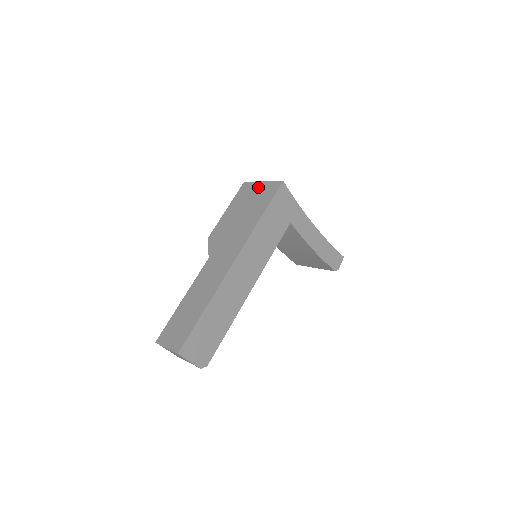
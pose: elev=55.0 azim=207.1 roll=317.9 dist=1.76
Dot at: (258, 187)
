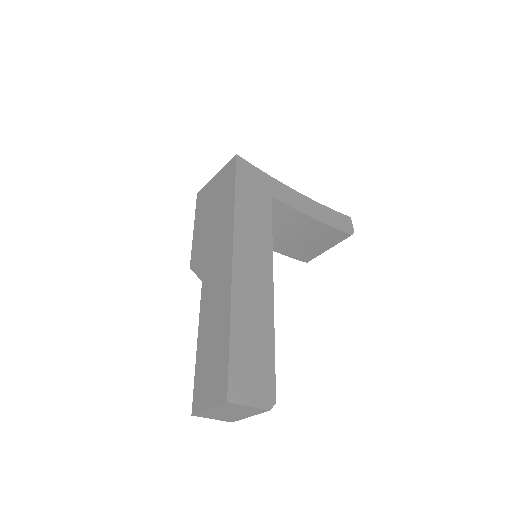
Dot at: (214, 183)
